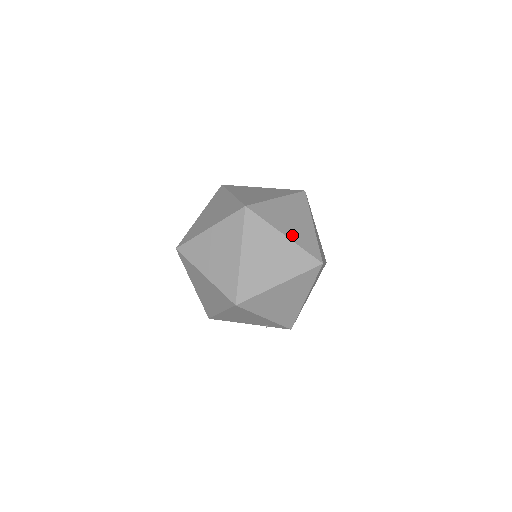
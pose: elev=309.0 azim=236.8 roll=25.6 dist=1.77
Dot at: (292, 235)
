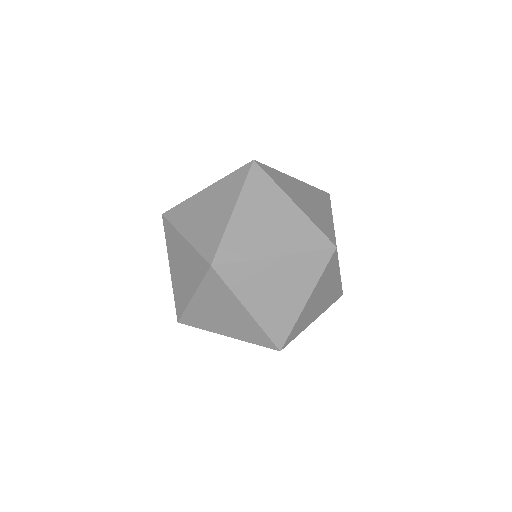
Dot at: occluded
